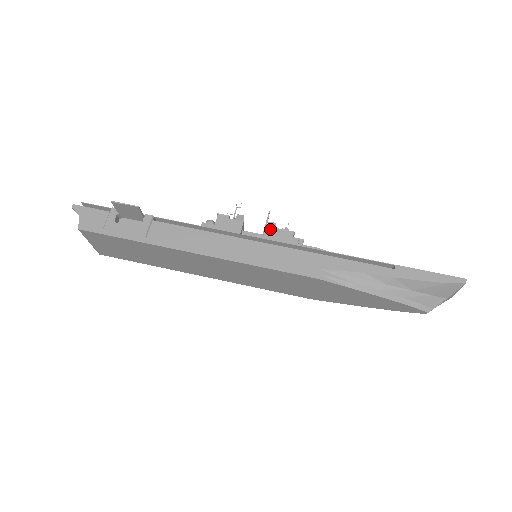
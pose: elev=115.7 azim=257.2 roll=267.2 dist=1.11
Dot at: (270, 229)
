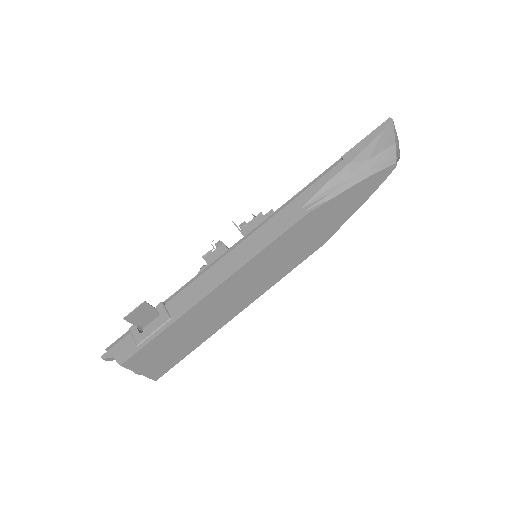
Dot at: (244, 228)
